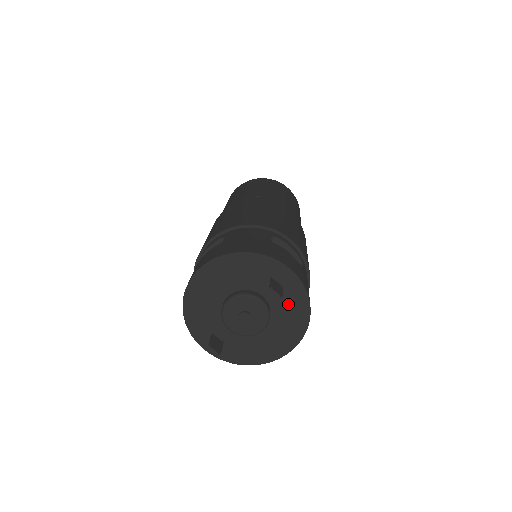
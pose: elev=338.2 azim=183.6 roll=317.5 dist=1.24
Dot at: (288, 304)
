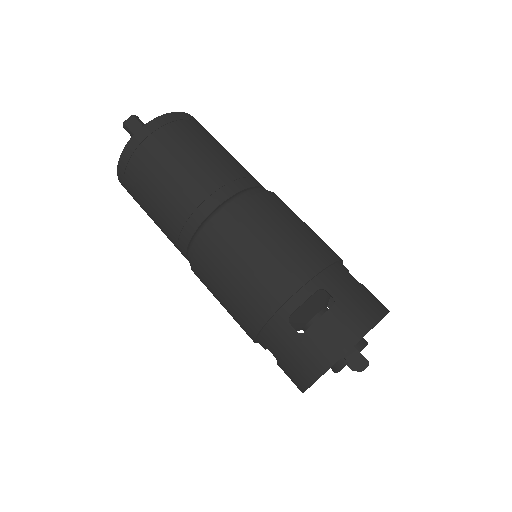
Dot at: occluded
